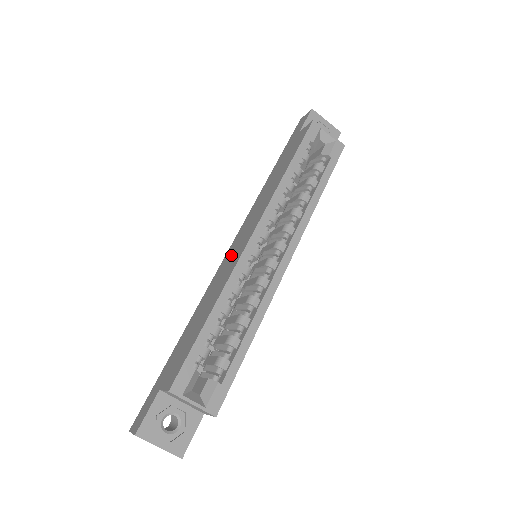
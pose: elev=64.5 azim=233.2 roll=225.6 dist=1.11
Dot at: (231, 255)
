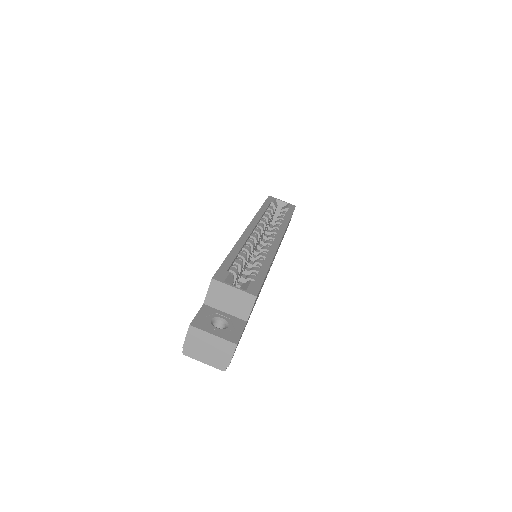
Dot at: occluded
